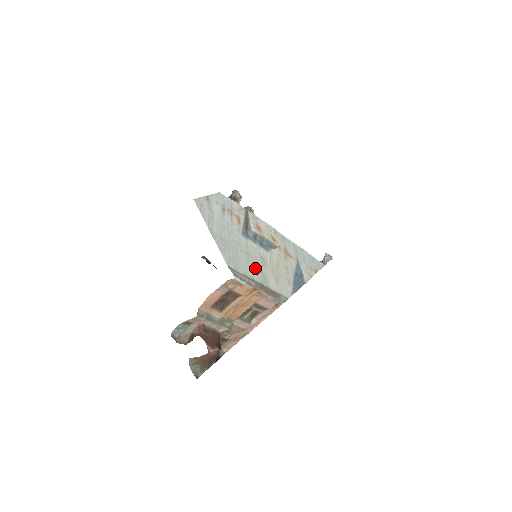
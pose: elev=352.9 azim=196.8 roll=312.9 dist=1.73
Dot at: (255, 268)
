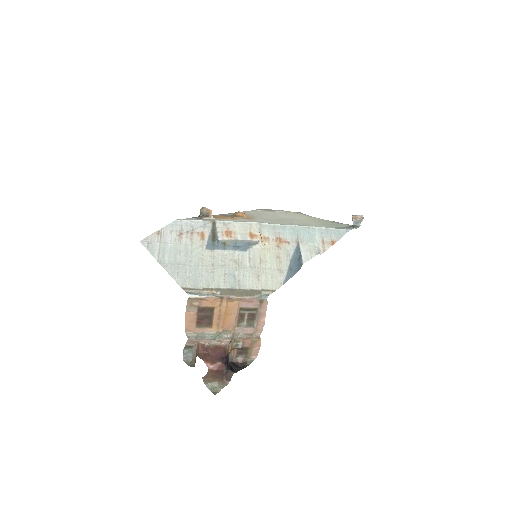
Dot at: (223, 276)
